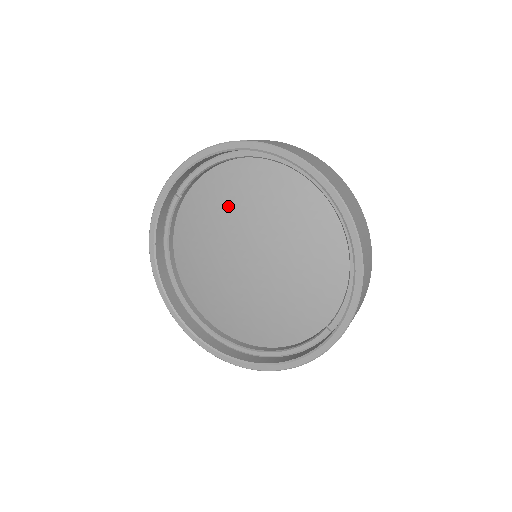
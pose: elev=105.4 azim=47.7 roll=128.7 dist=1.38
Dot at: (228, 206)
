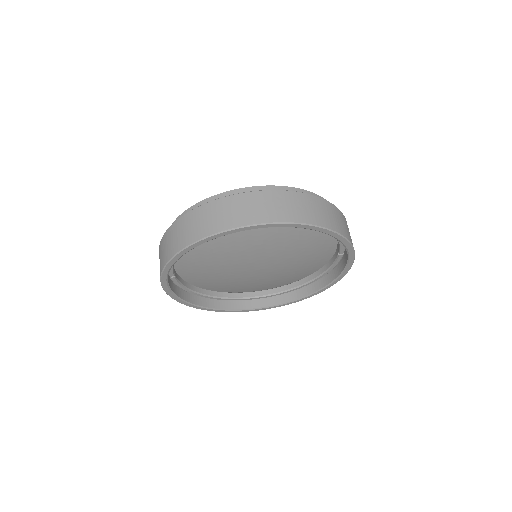
Dot at: (213, 259)
